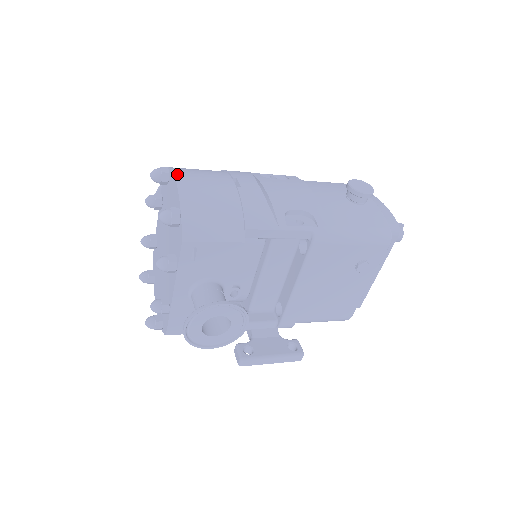
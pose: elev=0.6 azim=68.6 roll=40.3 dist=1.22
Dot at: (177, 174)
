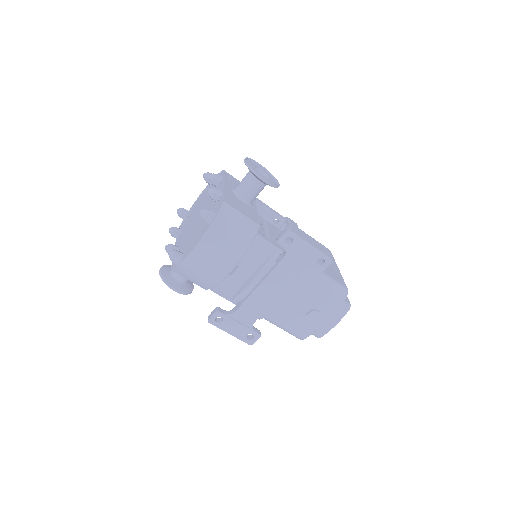
Dot at: occluded
